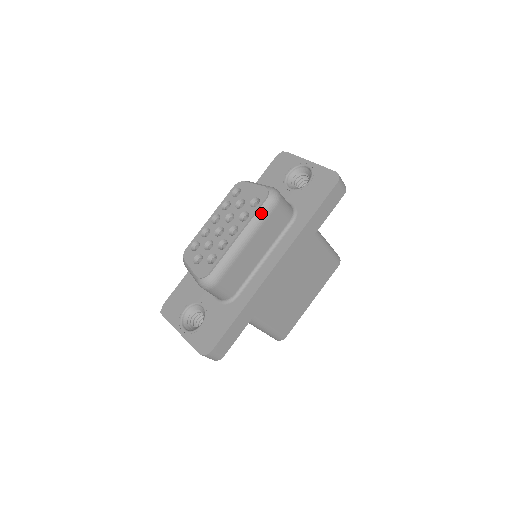
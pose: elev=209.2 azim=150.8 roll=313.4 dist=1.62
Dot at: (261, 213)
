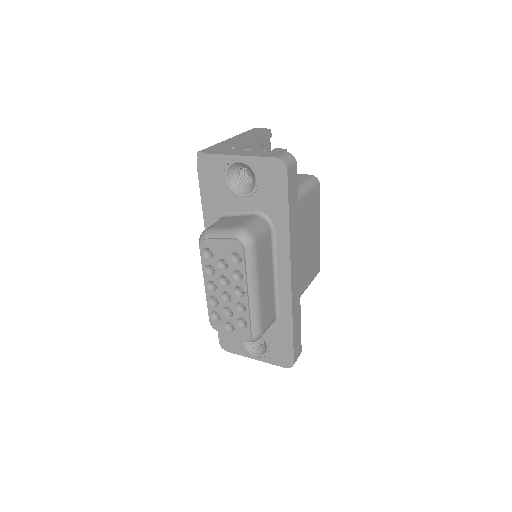
Dot at: (250, 263)
